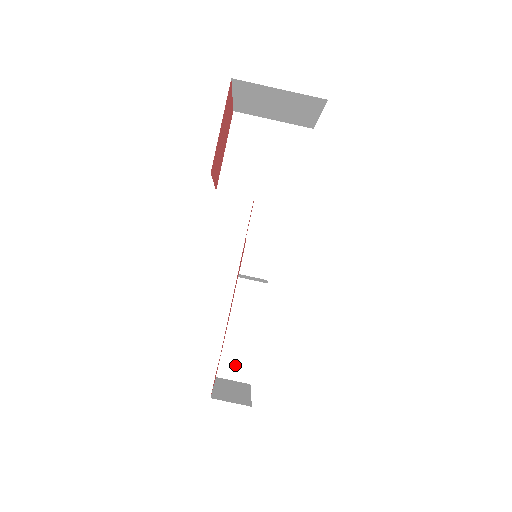
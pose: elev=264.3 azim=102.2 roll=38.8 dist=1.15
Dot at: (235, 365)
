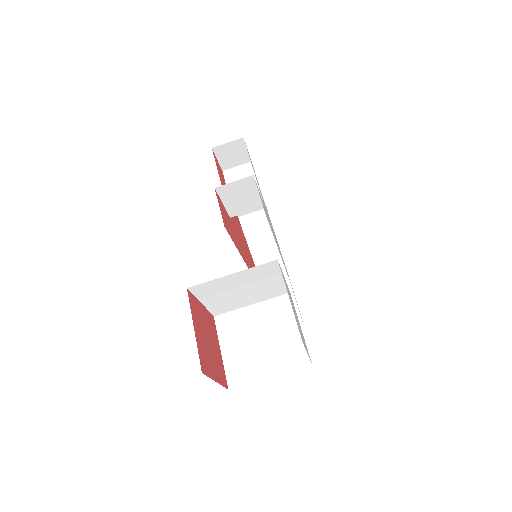
Dot at: occluded
